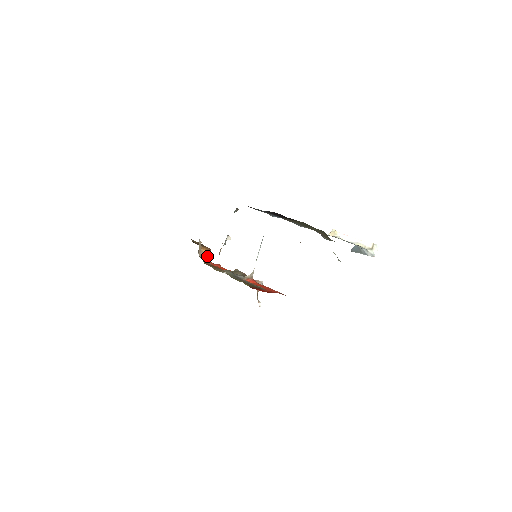
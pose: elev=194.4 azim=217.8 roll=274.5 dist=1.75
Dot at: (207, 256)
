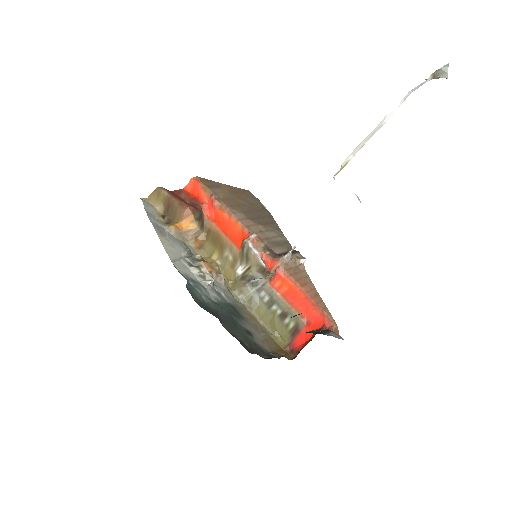
Dot at: (196, 229)
